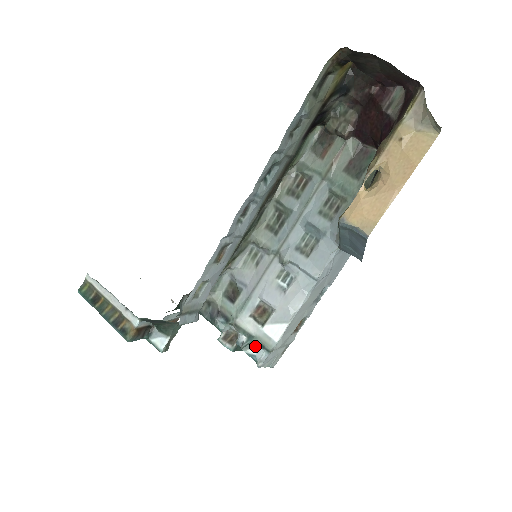
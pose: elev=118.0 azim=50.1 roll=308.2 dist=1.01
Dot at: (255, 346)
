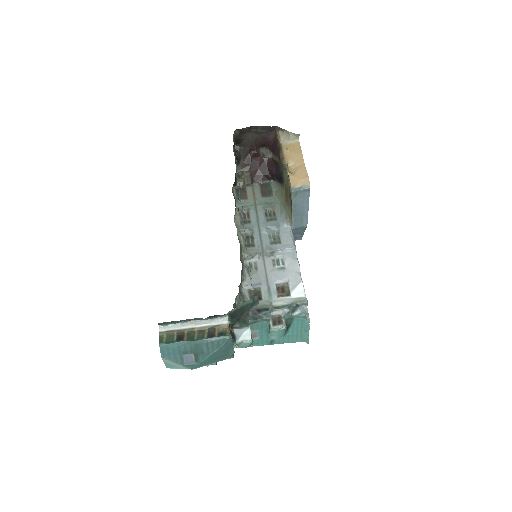
Dot at: (297, 308)
